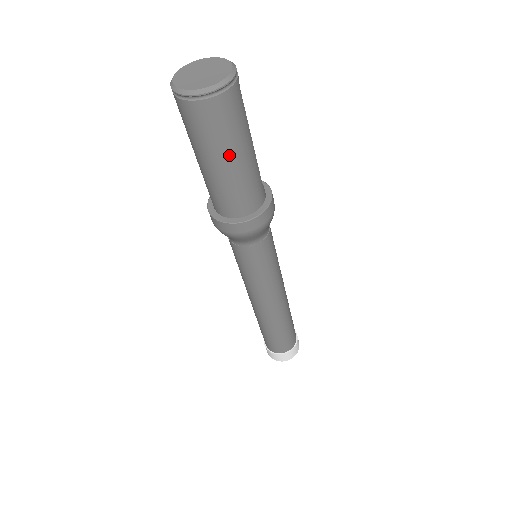
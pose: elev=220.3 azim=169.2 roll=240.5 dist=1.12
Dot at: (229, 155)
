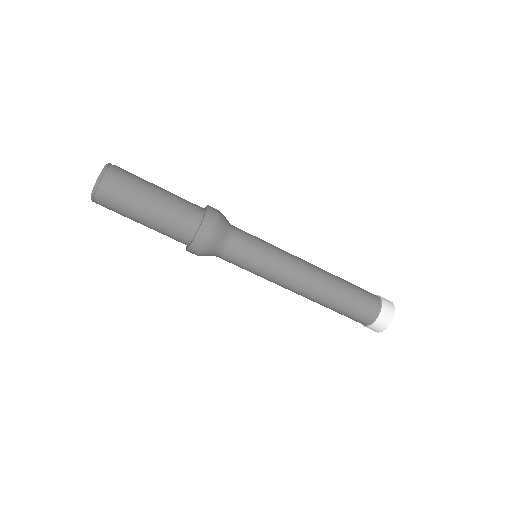
Dot at: (147, 197)
